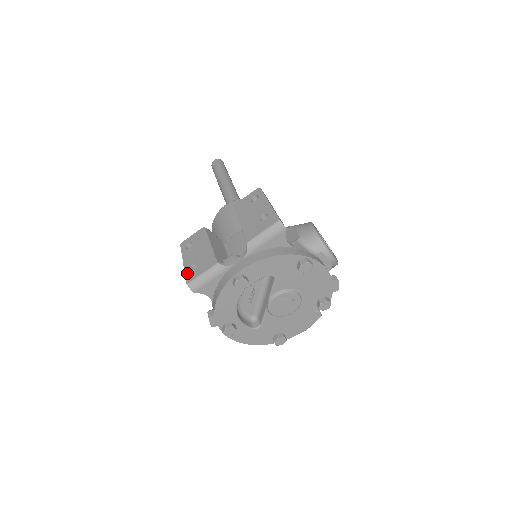
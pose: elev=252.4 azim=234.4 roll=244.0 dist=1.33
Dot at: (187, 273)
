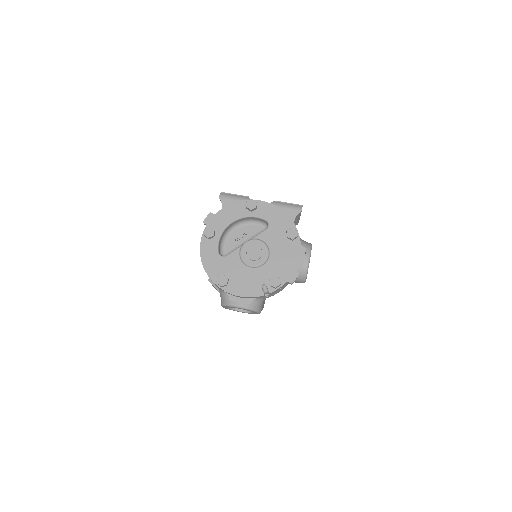
Dot at: occluded
